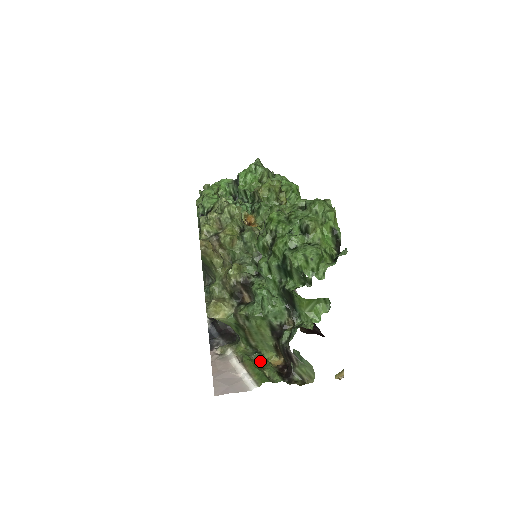
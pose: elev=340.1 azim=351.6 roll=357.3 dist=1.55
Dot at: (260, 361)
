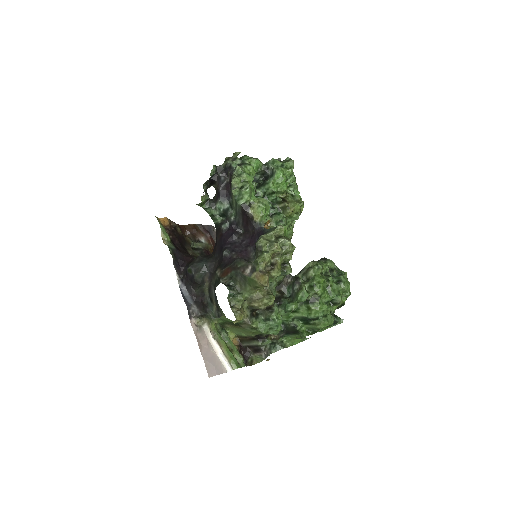
Dot at: (229, 341)
